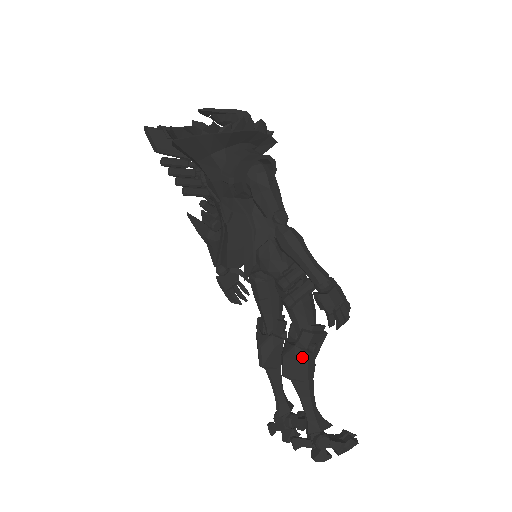
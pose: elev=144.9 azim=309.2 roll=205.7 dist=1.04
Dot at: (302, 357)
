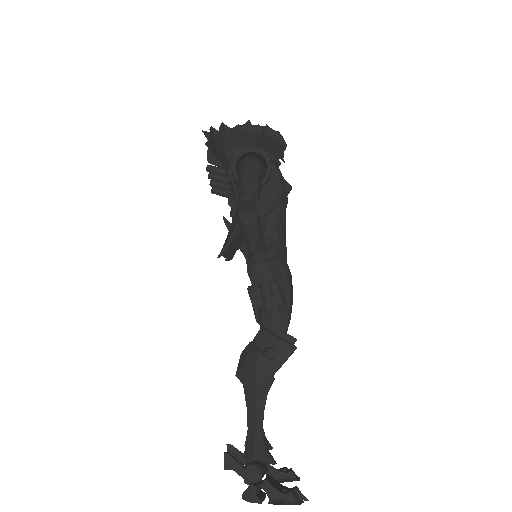
Dot at: (253, 356)
